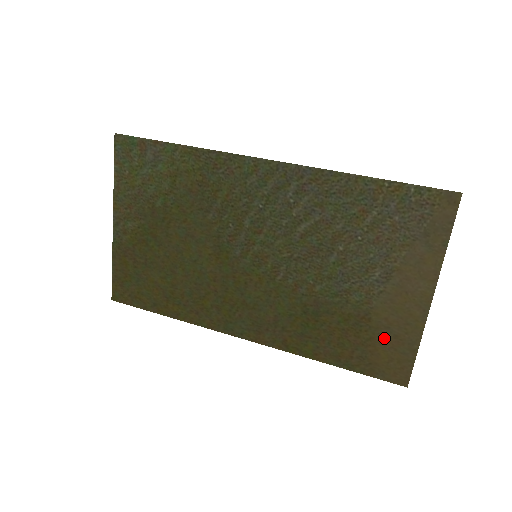
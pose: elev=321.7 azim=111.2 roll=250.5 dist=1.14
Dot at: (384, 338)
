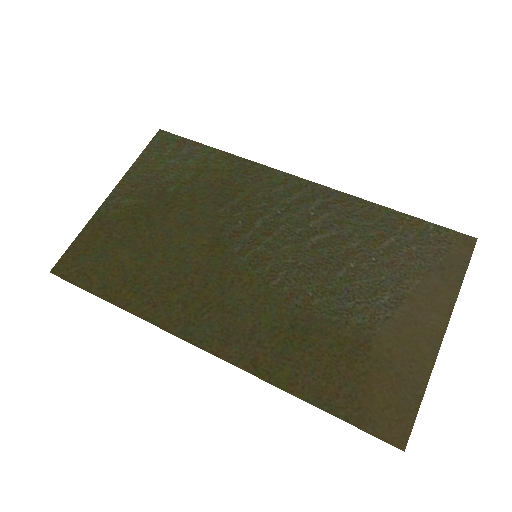
Dot at: (383, 375)
